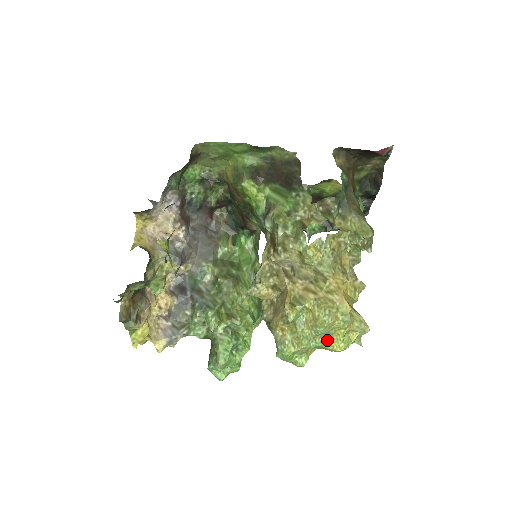
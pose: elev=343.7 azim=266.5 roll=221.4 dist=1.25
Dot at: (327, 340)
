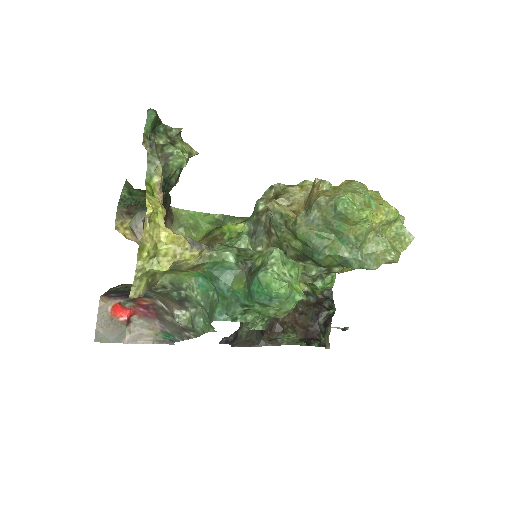
Dot at: (374, 203)
